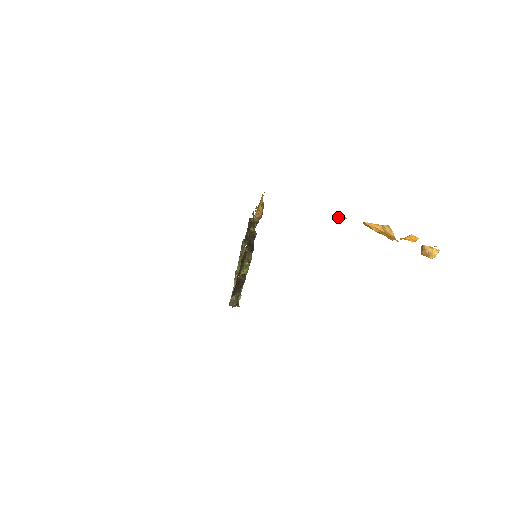
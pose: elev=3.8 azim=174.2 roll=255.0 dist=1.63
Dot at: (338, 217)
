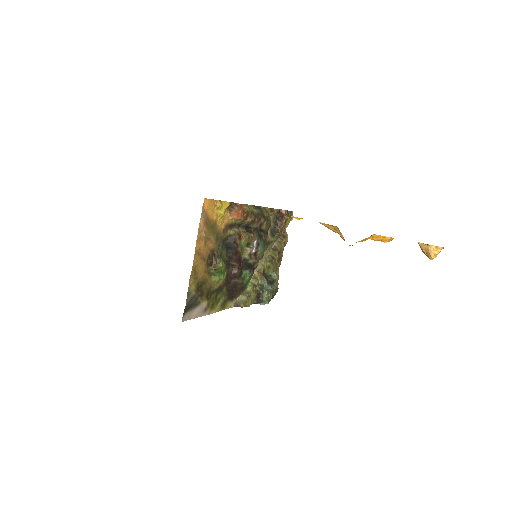
Dot at: (293, 217)
